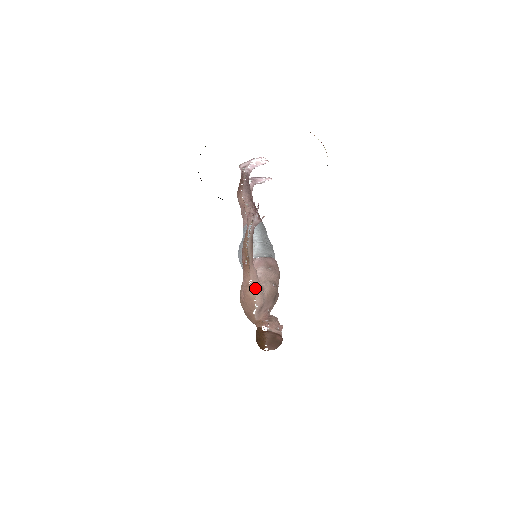
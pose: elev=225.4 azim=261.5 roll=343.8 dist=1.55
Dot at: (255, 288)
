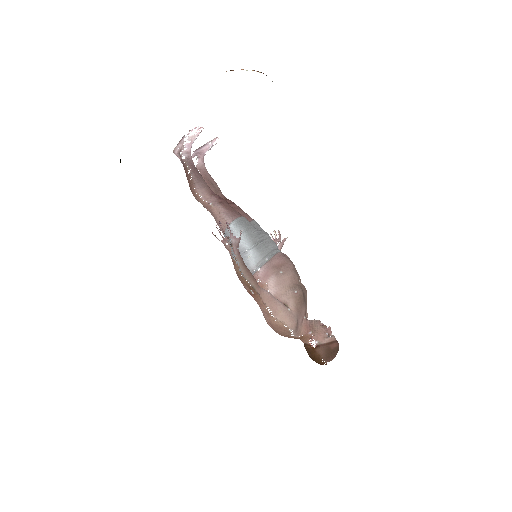
Dot at: (279, 314)
